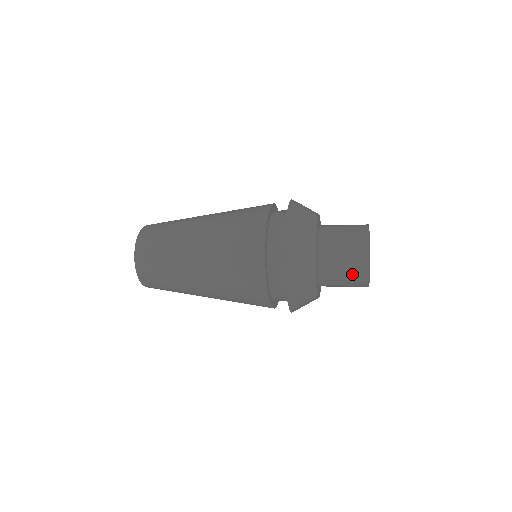
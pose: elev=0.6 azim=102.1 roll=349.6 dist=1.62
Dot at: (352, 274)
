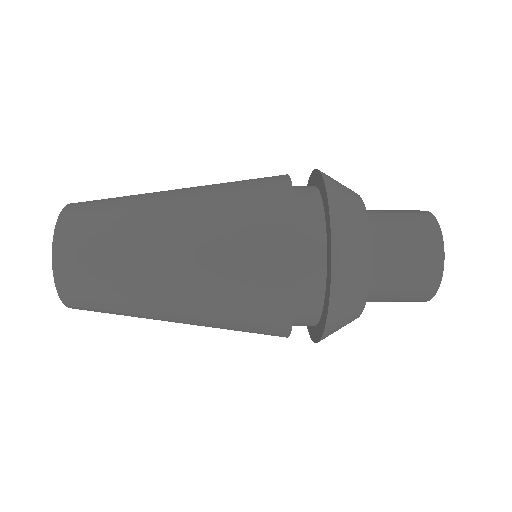
Dot at: (404, 301)
